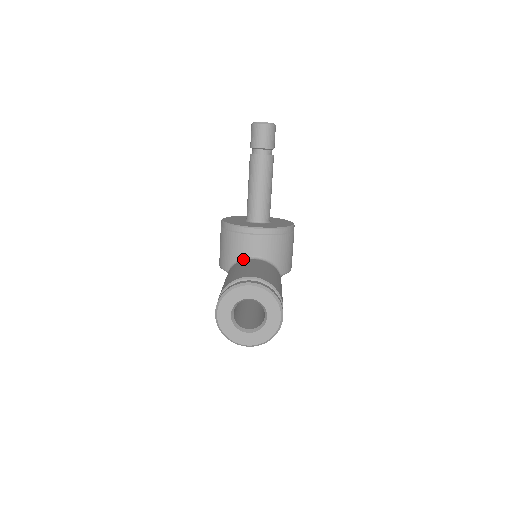
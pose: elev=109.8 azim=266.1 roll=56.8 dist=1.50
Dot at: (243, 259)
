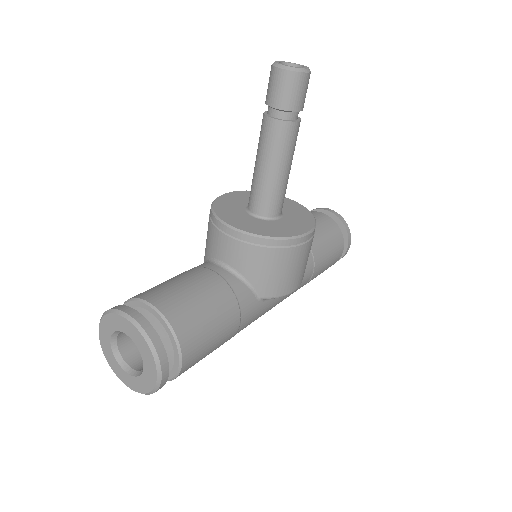
Dot at: (212, 260)
